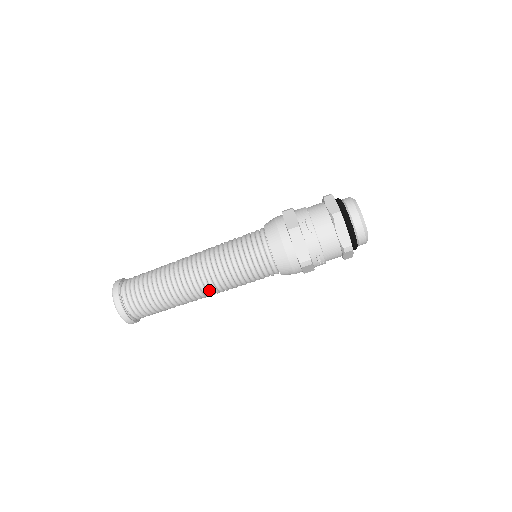
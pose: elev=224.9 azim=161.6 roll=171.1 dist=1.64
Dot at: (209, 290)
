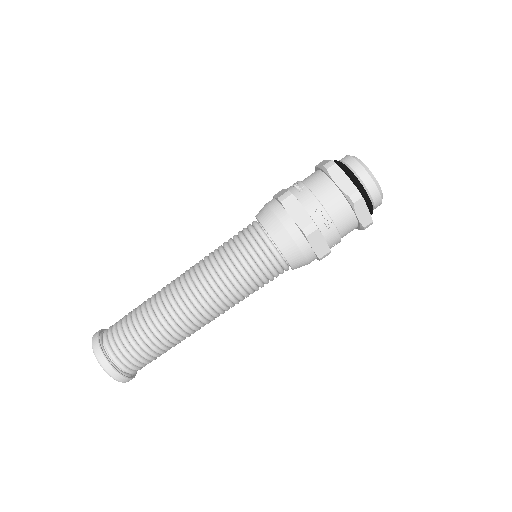
Dot at: (217, 316)
